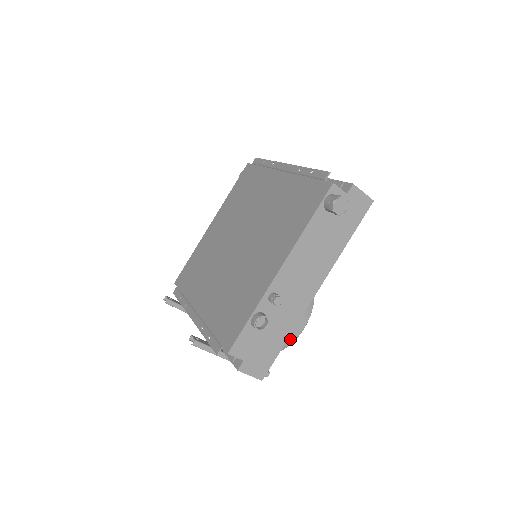
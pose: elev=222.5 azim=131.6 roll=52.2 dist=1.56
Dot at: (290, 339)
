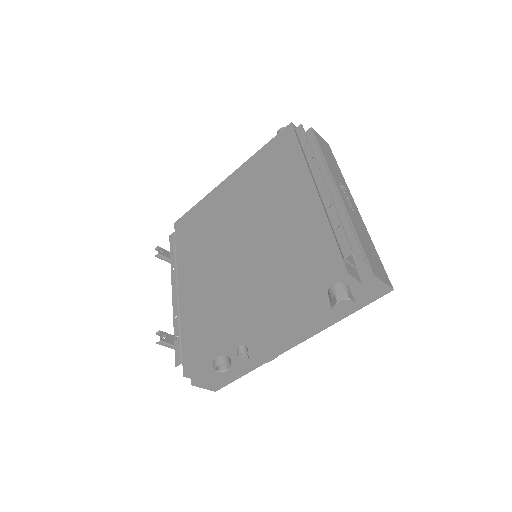
Dot at: occluded
